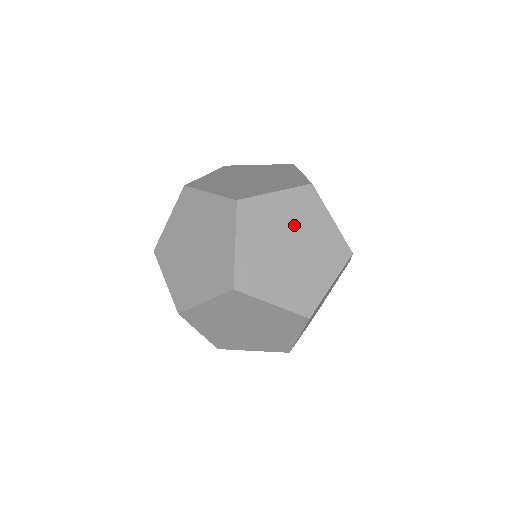
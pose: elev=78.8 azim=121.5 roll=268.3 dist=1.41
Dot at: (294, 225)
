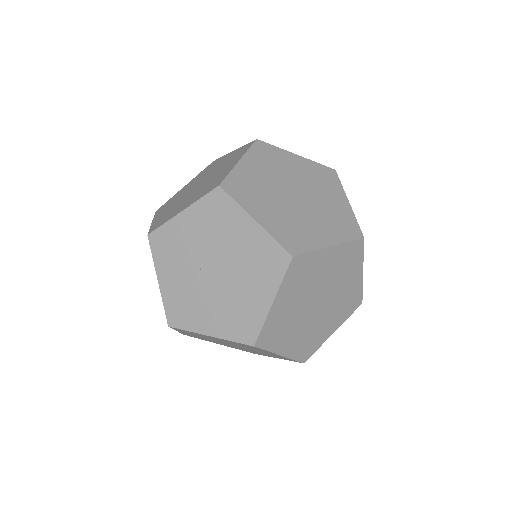
Dot at: (200, 179)
